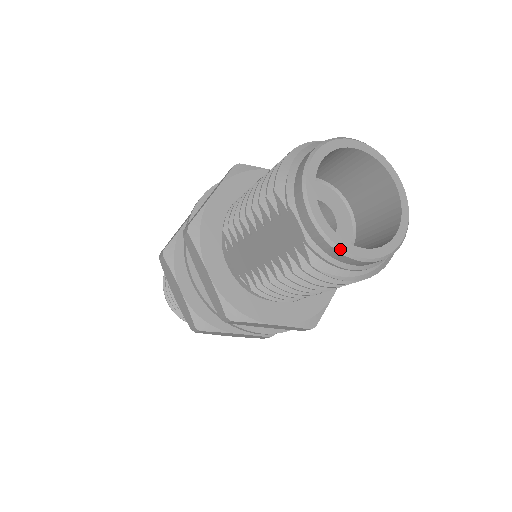
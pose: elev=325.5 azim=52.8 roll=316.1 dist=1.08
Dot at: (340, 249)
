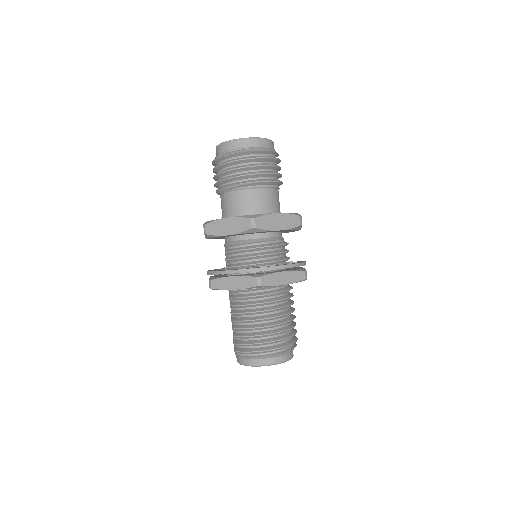
Dot at: occluded
